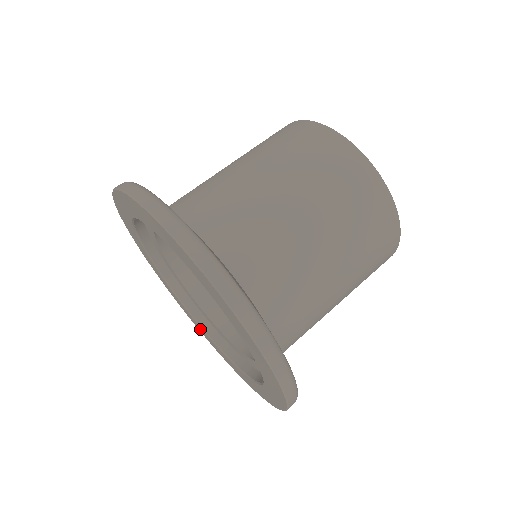
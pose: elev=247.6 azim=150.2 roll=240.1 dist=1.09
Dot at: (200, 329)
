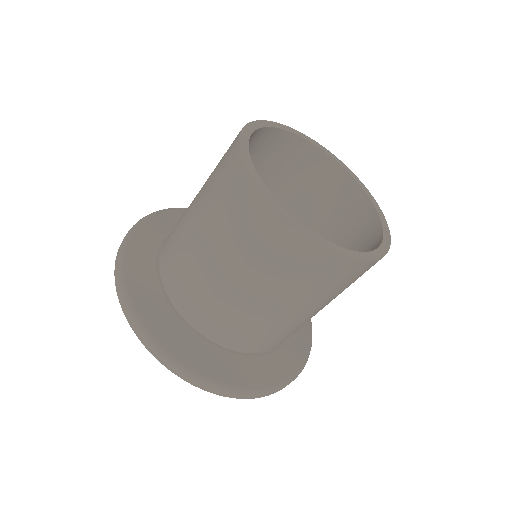
Dot at: occluded
